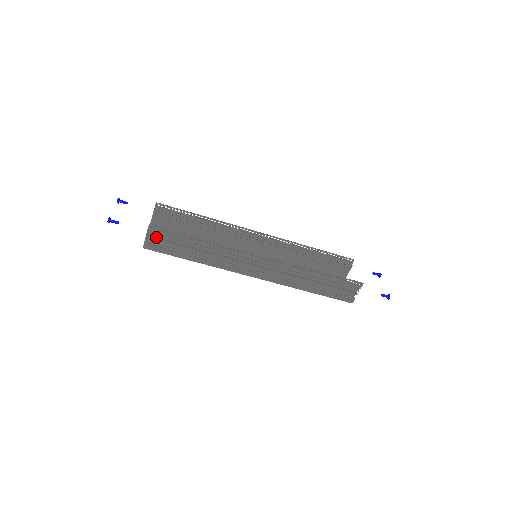
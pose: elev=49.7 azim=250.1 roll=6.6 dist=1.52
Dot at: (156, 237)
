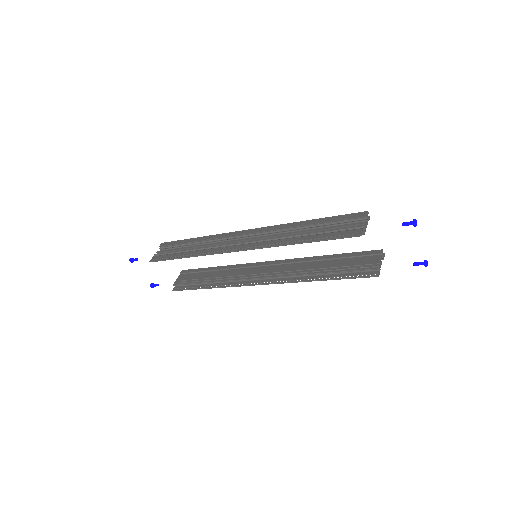
Dot at: (183, 280)
